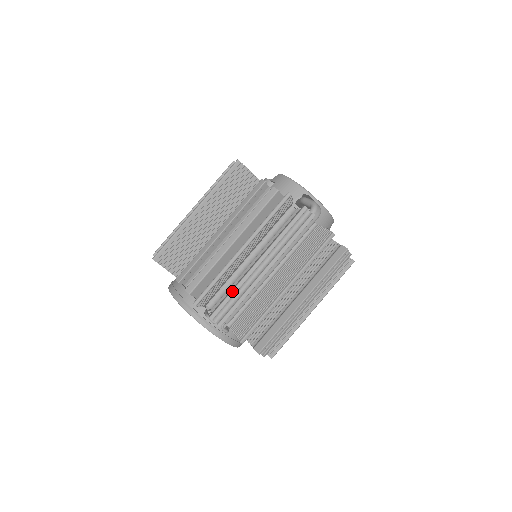
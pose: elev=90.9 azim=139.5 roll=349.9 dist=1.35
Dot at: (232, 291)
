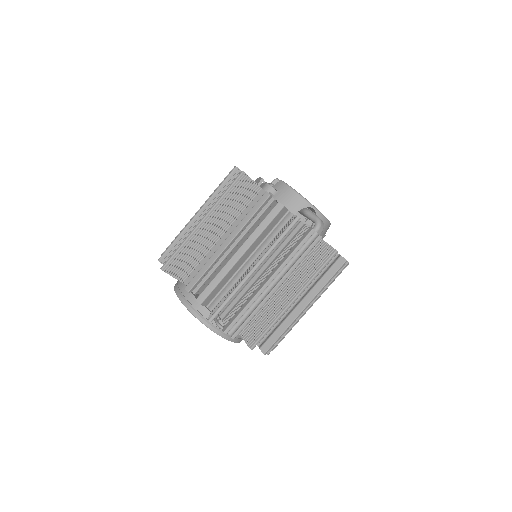
Dot at: (244, 308)
